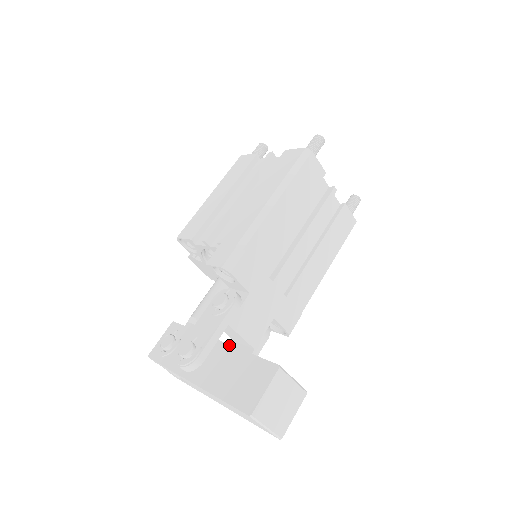
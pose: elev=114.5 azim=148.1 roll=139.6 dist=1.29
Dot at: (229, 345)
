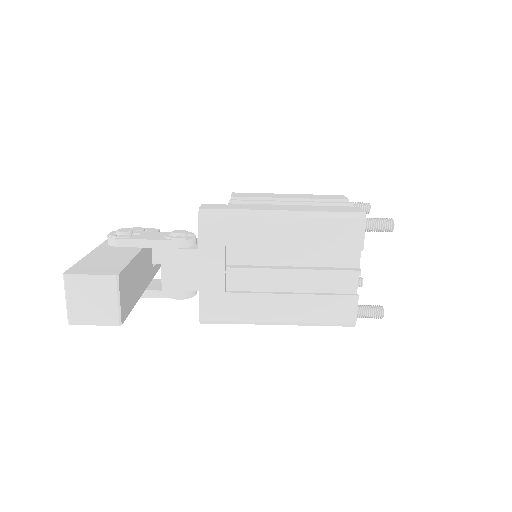
Dot at: (138, 252)
